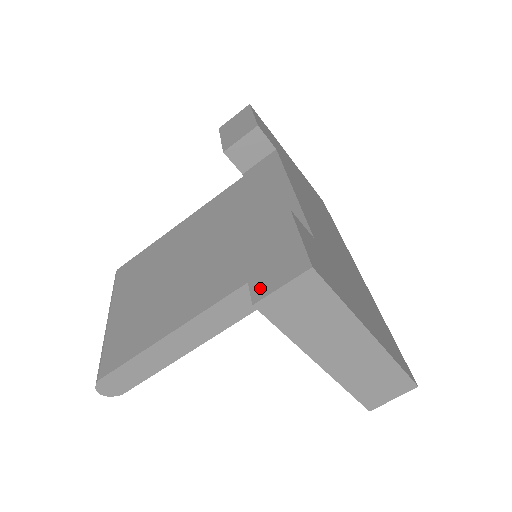
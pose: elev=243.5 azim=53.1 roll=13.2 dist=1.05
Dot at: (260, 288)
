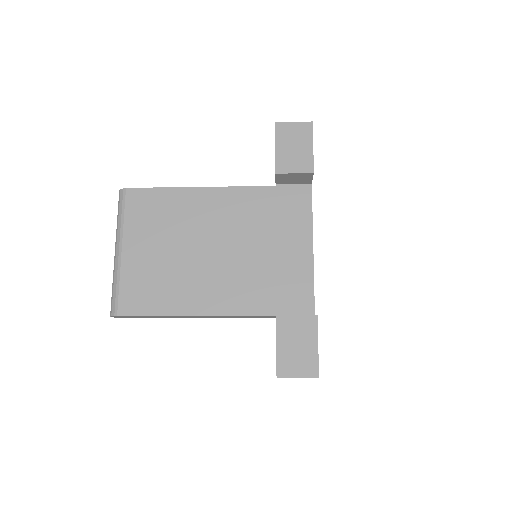
Dot at: (284, 368)
